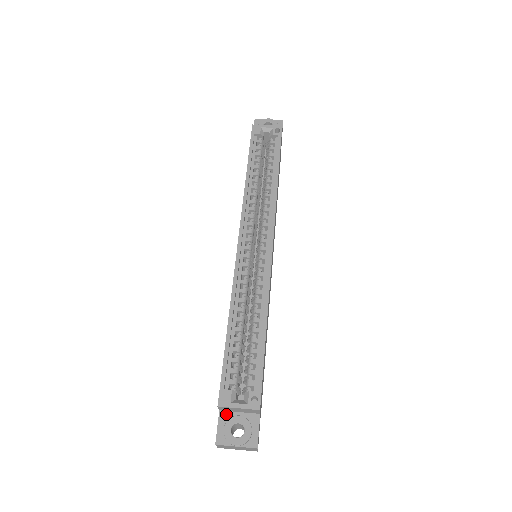
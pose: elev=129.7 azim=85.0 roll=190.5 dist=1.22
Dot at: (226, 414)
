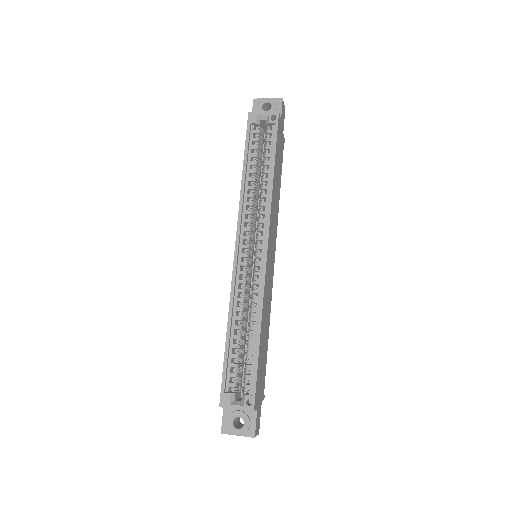
Dot at: (229, 409)
